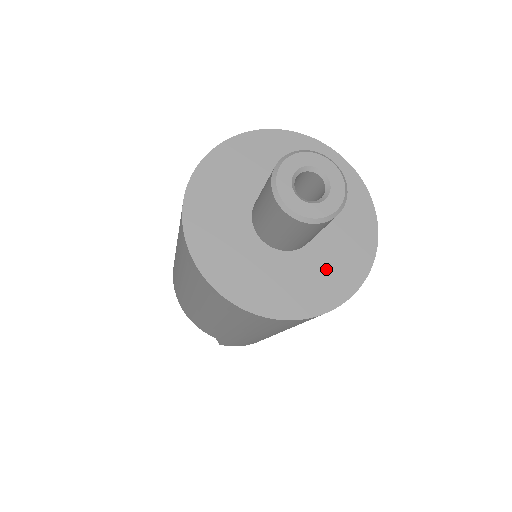
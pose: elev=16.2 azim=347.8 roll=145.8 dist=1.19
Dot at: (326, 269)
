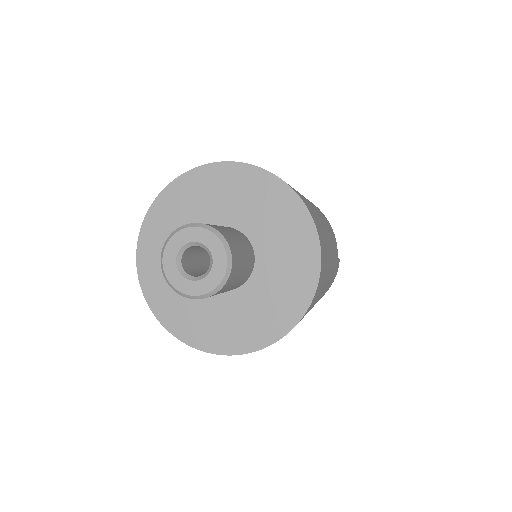
Dot at: (266, 304)
